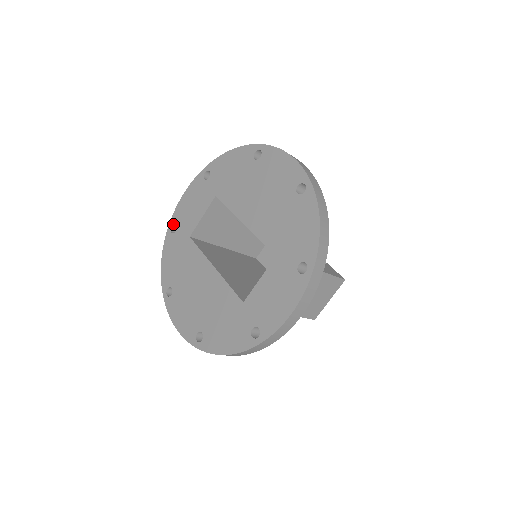
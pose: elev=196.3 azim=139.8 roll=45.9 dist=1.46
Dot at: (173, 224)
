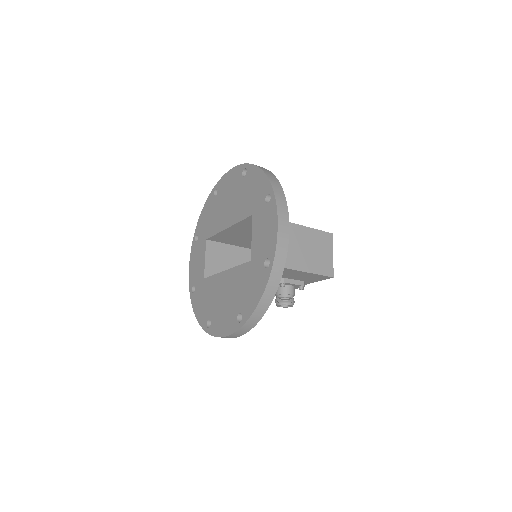
Dot at: (191, 287)
